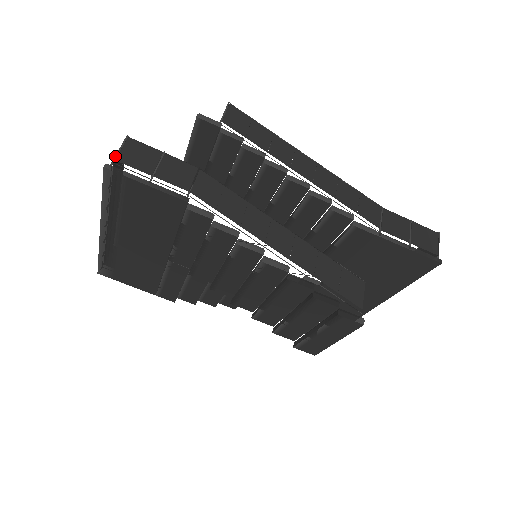
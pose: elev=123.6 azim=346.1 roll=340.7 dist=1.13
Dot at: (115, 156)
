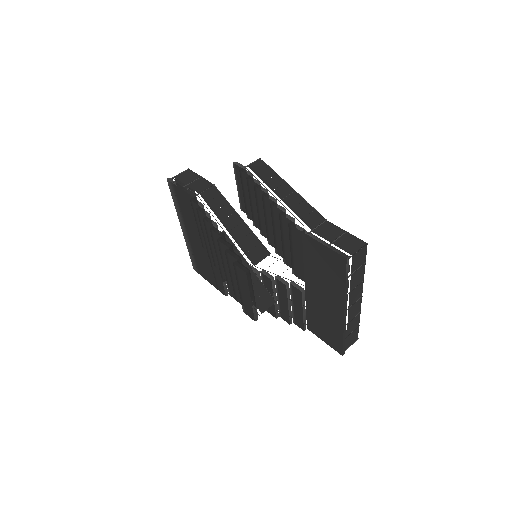
Dot at: (176, 175)
